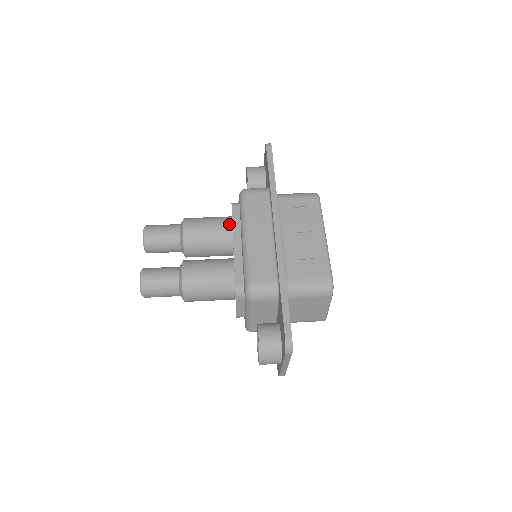
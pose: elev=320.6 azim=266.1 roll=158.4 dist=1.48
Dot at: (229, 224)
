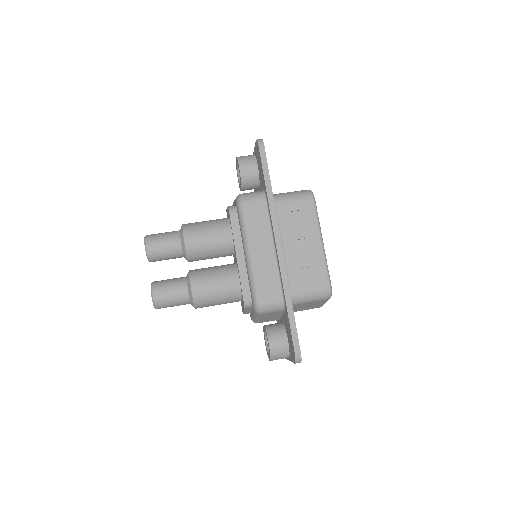
Dot at: (229, 232)
